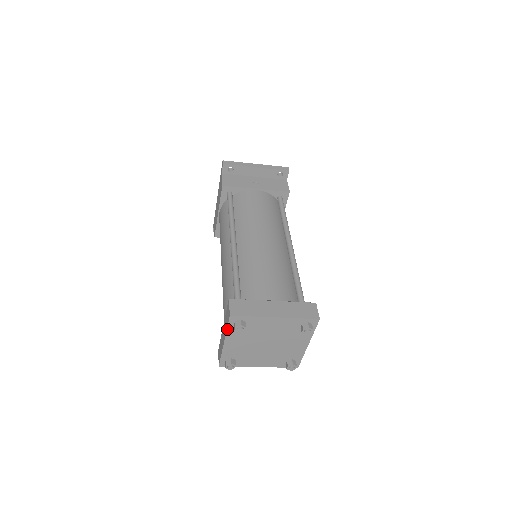
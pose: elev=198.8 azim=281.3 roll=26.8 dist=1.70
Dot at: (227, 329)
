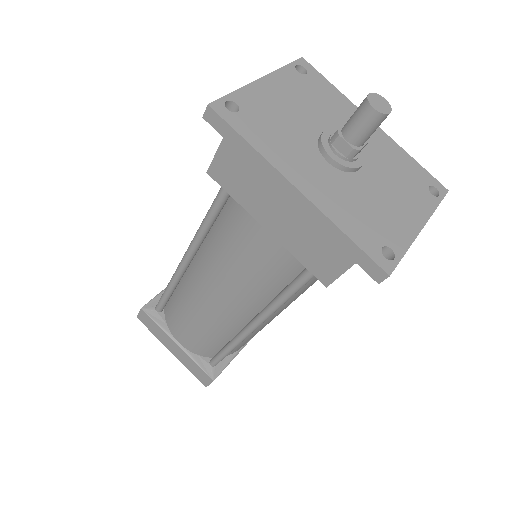
Dot at: (189, 370)
